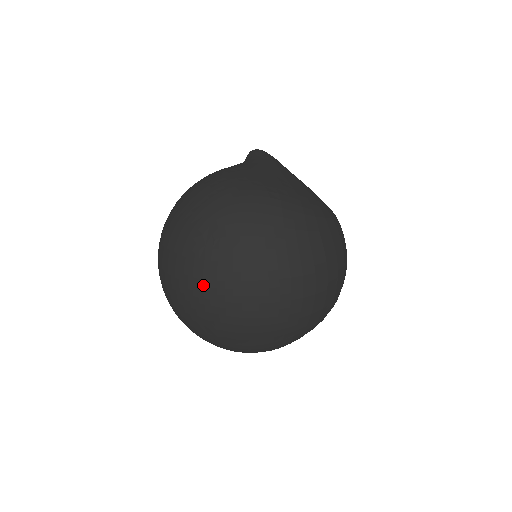
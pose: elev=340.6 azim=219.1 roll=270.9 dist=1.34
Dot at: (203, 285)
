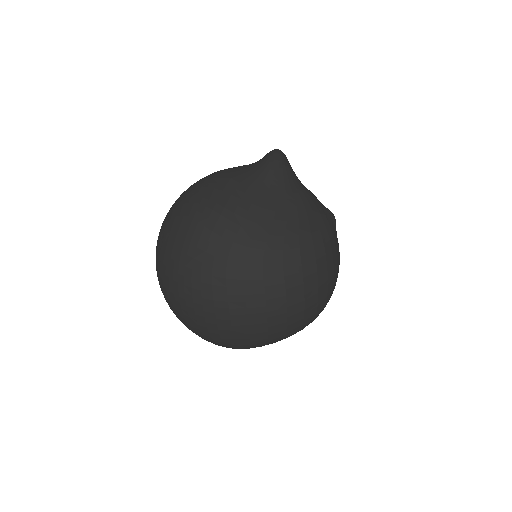
Dot at: (157, 275)
